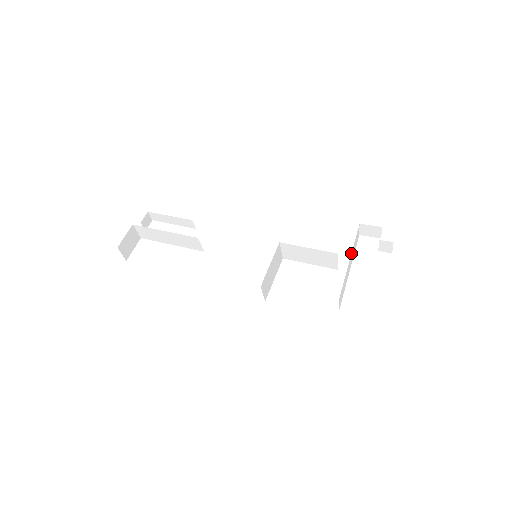
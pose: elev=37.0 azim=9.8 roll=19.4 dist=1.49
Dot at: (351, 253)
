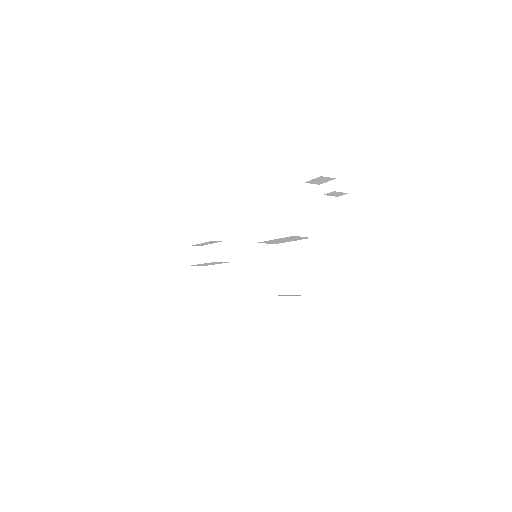
Dot at: occluded
